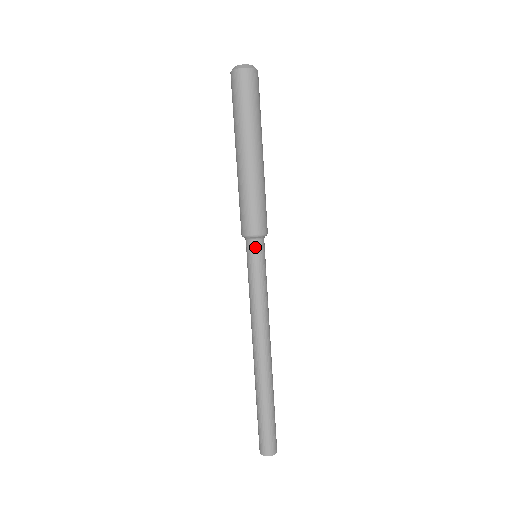
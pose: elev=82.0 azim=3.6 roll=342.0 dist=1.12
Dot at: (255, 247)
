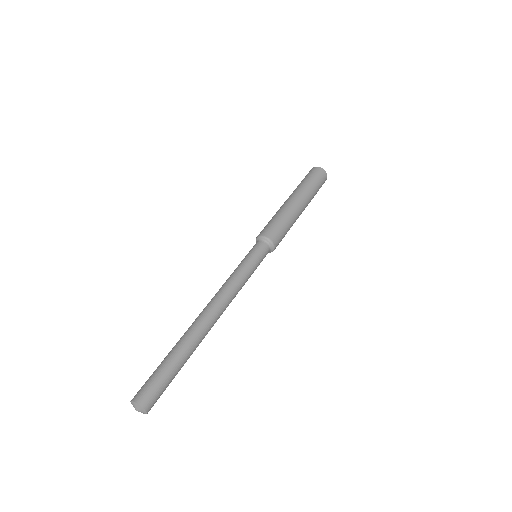
Dot at: (260, 245)
